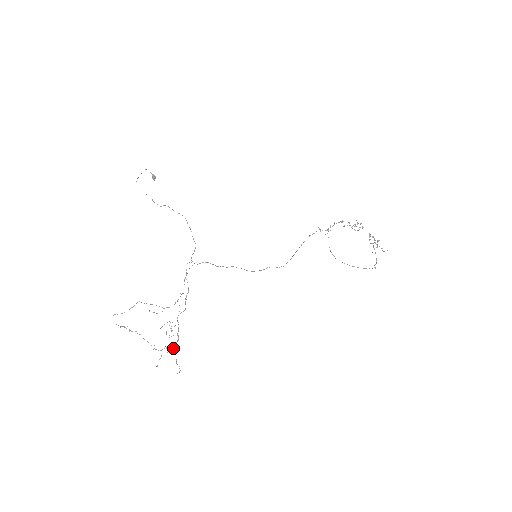
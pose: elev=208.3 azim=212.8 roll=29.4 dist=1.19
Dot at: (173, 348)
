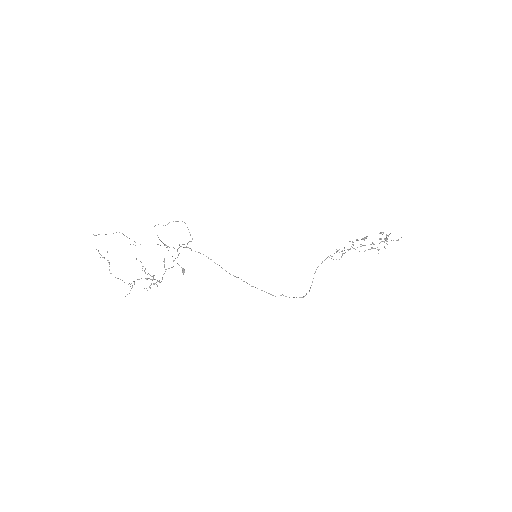
Dot at: occluded
